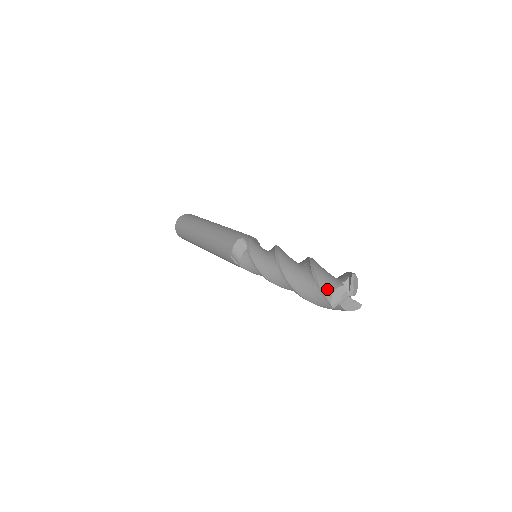
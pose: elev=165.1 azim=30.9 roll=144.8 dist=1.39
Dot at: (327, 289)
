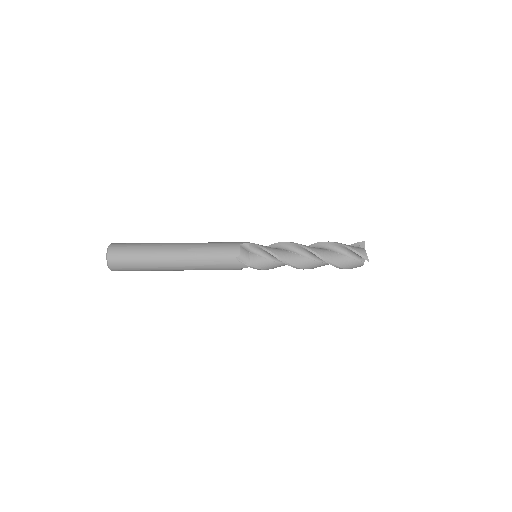
Dot at: occluded
